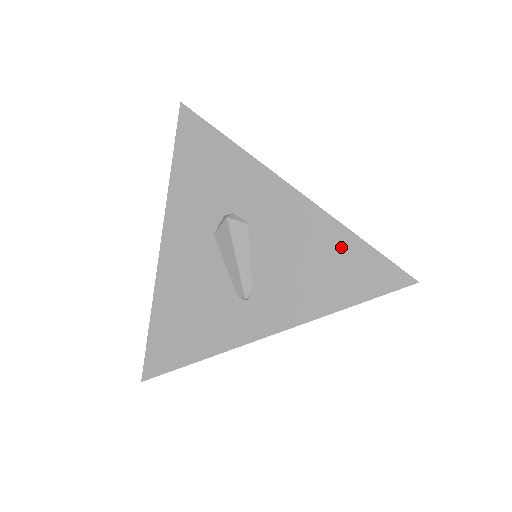
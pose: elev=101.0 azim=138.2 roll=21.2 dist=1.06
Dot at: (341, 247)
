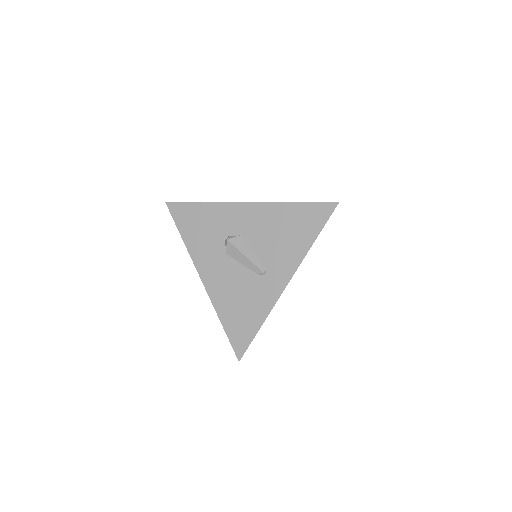
Dot at: (293, 213)
